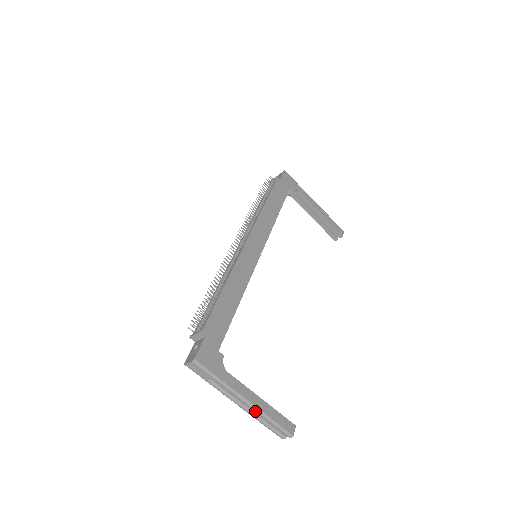
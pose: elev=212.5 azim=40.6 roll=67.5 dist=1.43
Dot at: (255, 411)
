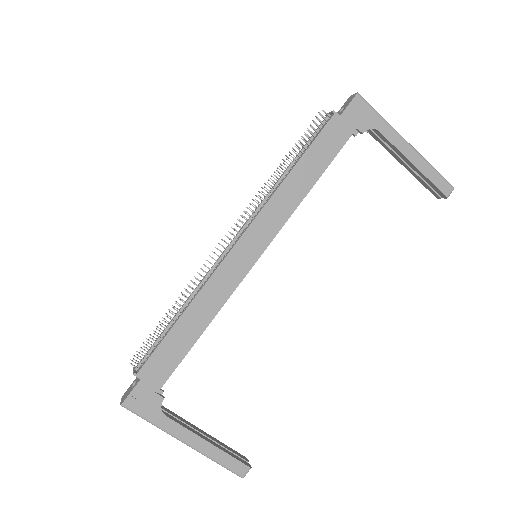
Dot at: (198, 451)
